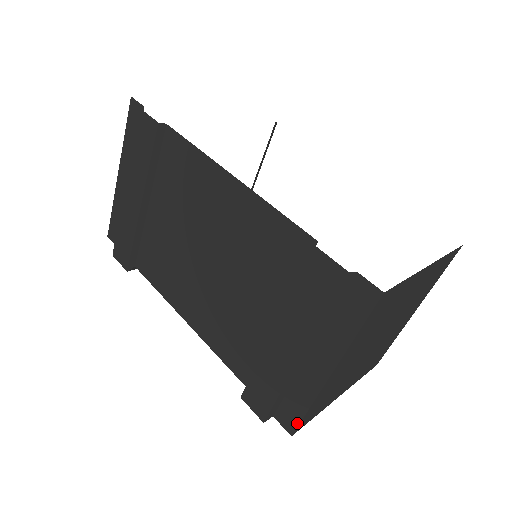
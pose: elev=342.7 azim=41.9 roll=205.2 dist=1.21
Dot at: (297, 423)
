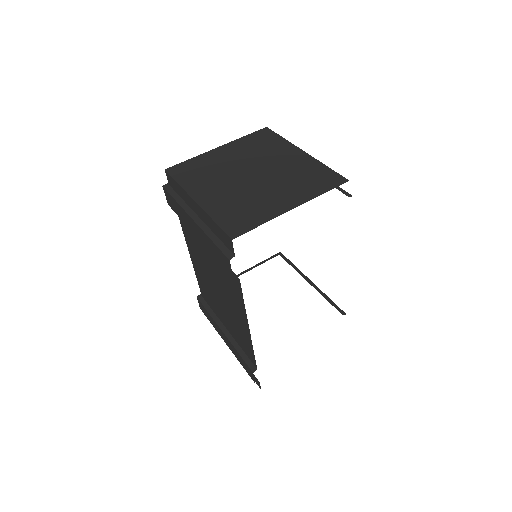
Dot at: occluded
